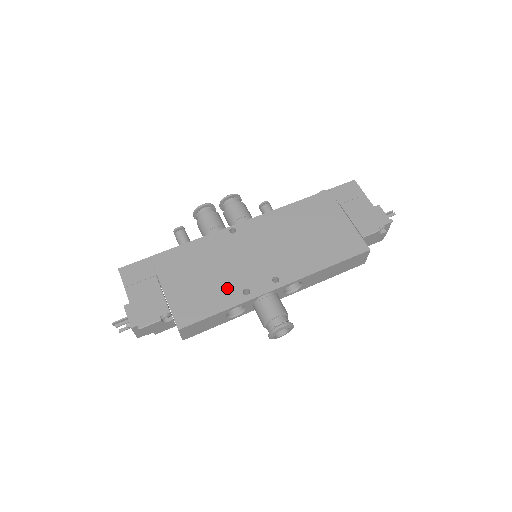
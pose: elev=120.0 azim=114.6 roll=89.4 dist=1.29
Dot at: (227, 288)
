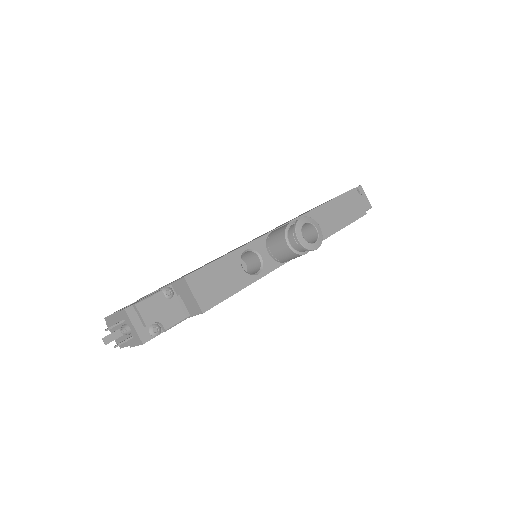
Dot at: occluded
